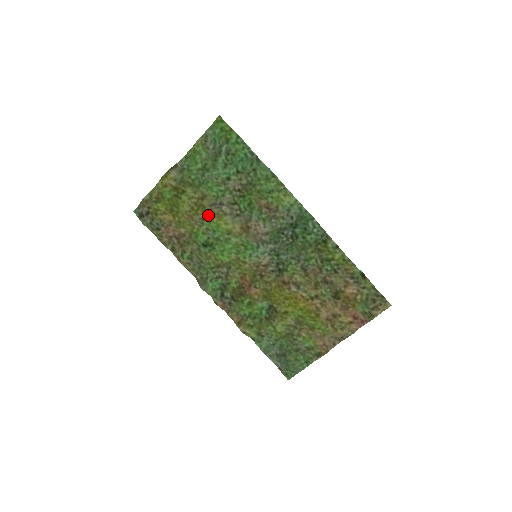
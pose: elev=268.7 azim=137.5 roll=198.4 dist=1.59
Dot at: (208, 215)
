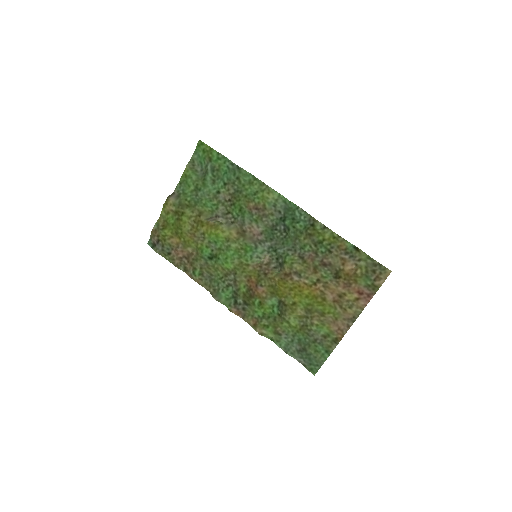
Dot at: (206, 228)
